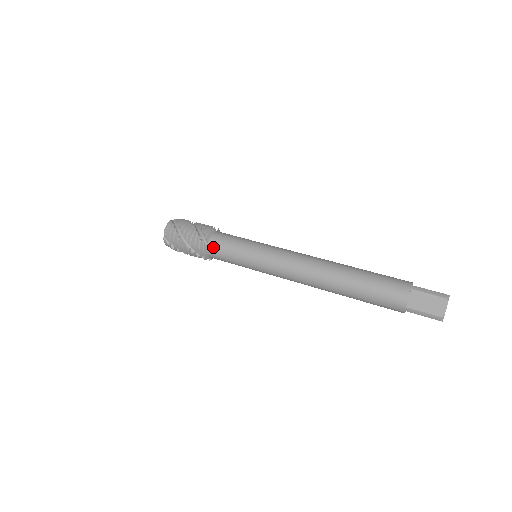
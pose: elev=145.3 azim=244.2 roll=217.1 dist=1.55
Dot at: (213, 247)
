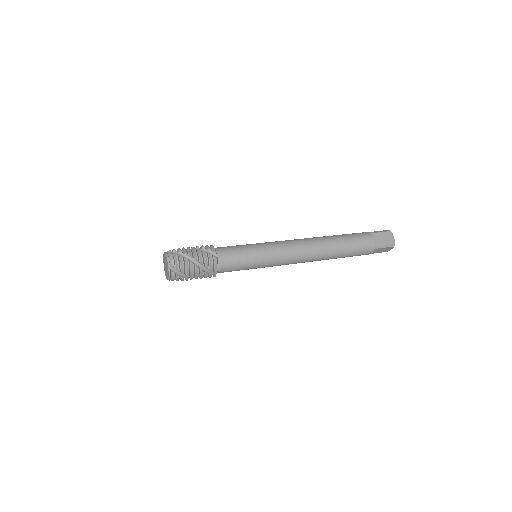
Dot at: (224, 257)
